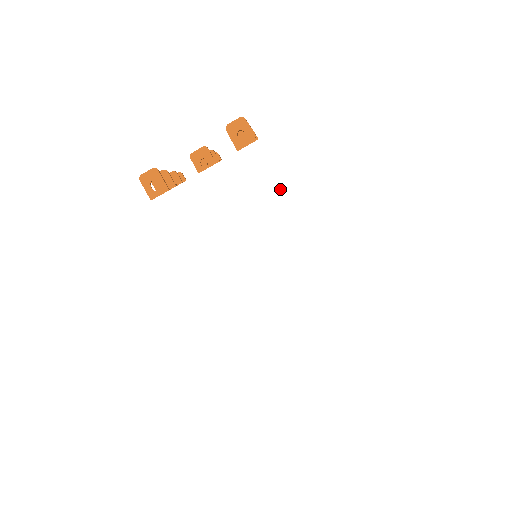
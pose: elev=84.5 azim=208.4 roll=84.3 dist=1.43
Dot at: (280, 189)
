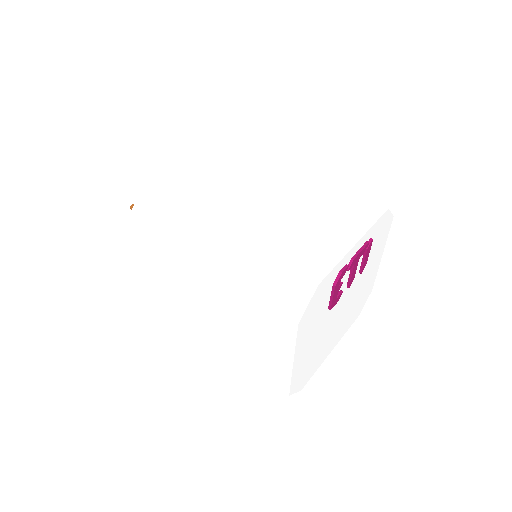
Dot at: (254, 154)
